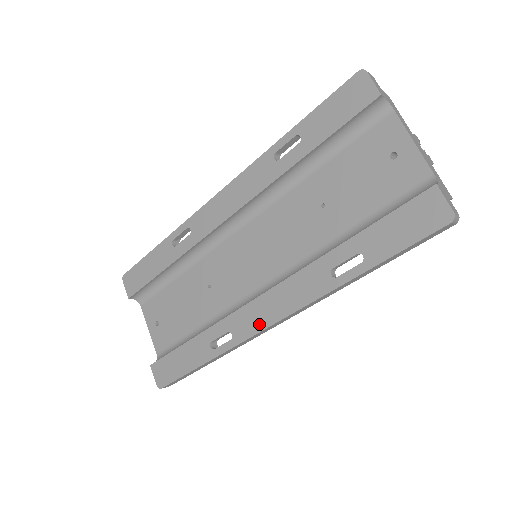
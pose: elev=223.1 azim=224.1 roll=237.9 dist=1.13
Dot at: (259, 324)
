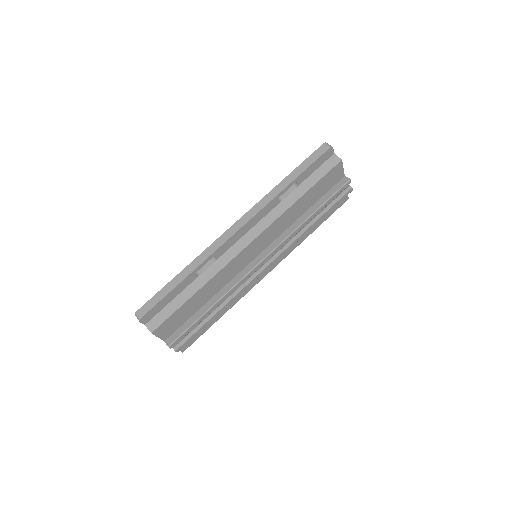
Dot at: occluded
